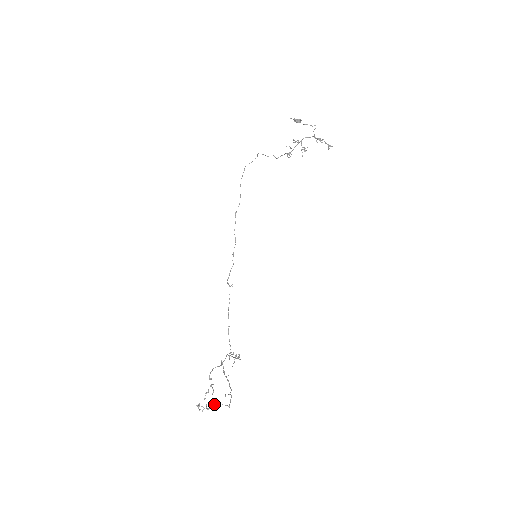
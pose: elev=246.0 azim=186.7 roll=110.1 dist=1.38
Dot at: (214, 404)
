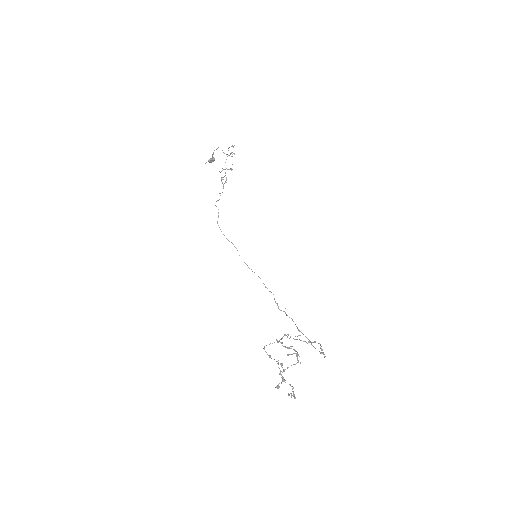
Dot at: (283, 369)
